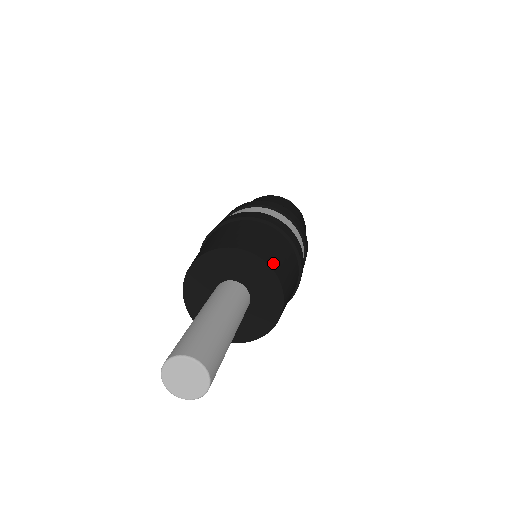
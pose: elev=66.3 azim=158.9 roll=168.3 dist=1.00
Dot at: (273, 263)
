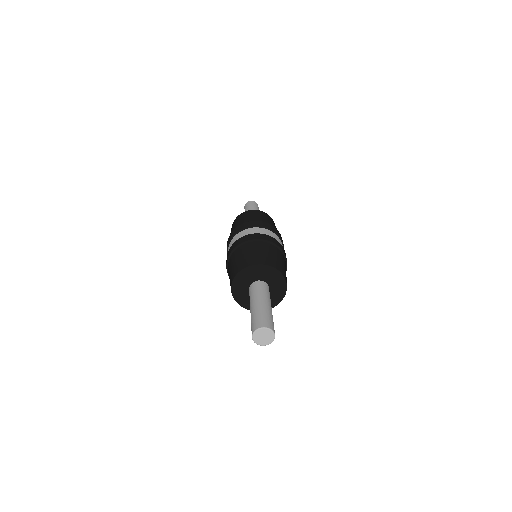
Dot at: (274, 264)
